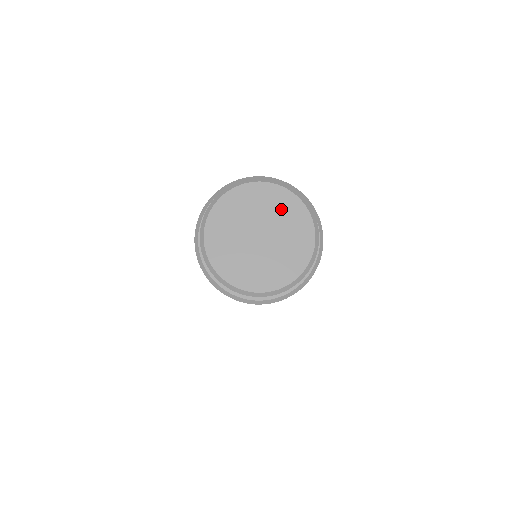
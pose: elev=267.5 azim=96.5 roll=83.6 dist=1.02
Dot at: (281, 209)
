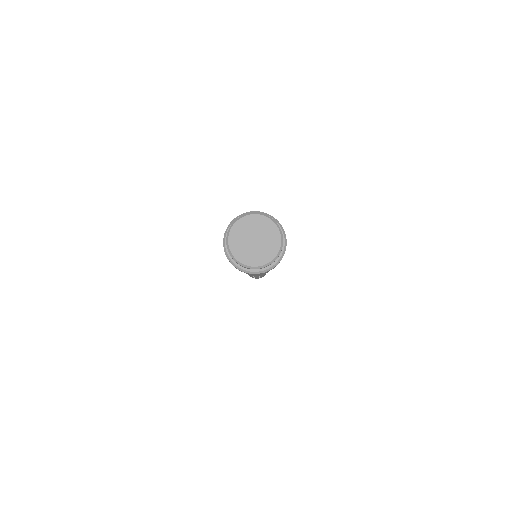
Dot at: (265, 227)
